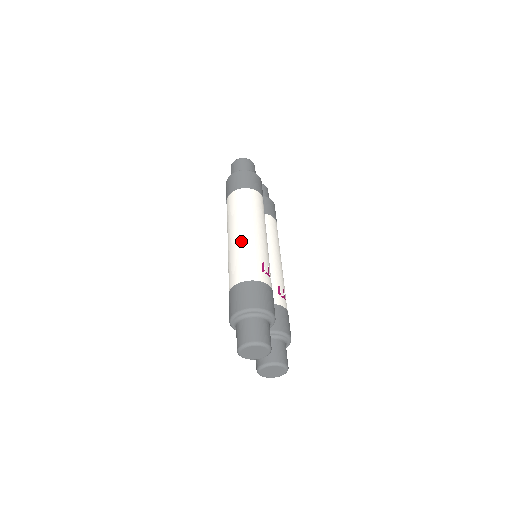
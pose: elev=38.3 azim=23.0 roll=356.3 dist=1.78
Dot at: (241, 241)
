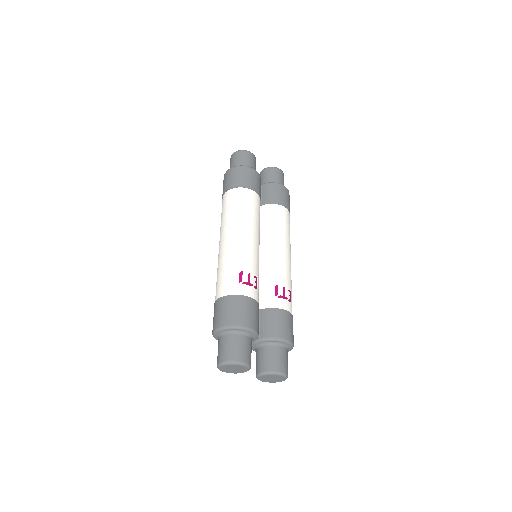
Dot at: (222, 252)
